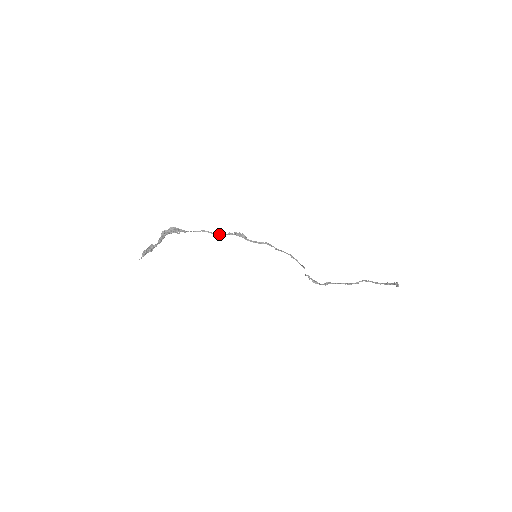
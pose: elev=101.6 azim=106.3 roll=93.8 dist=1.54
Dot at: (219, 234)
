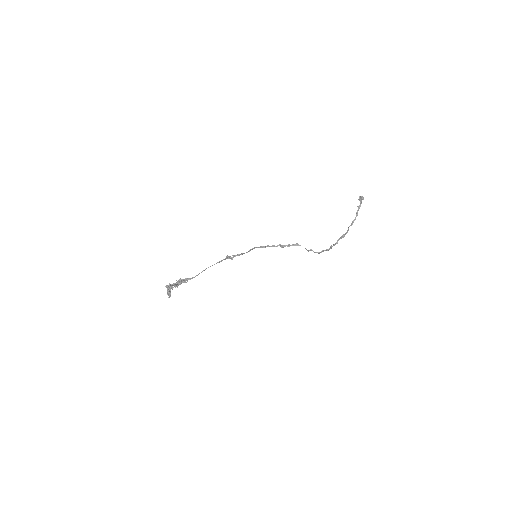
Dot at: (216, 263)
